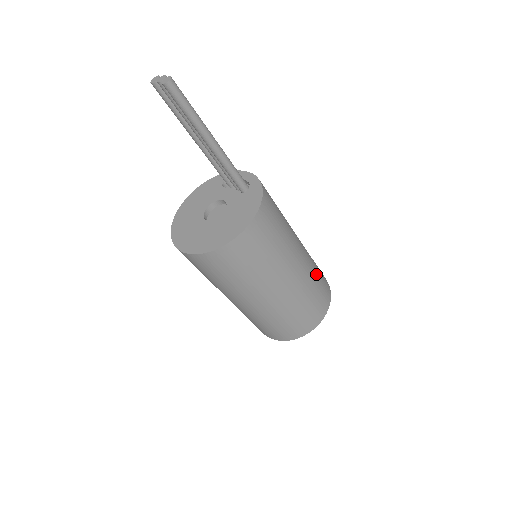
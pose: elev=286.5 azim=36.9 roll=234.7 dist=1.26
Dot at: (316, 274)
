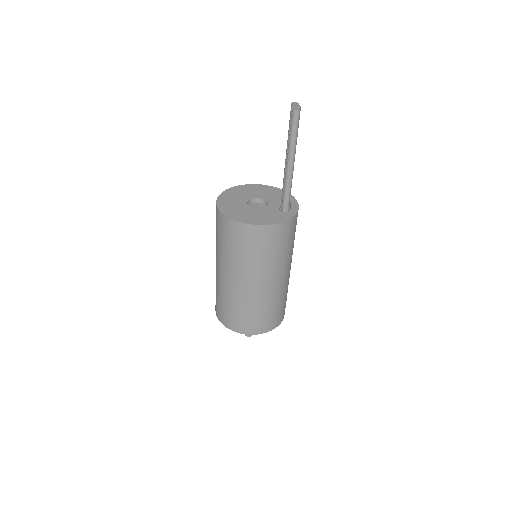
Dot at: (274, 305)
